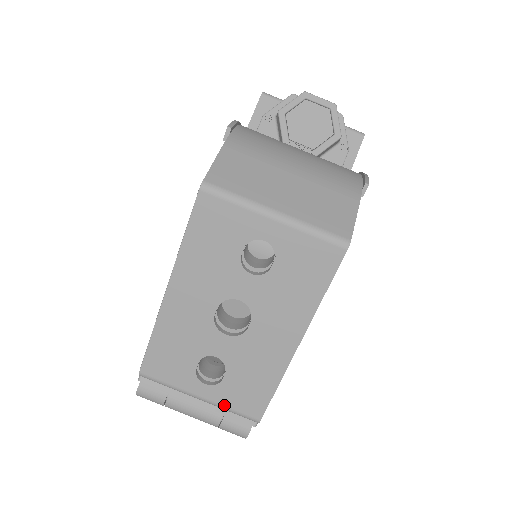
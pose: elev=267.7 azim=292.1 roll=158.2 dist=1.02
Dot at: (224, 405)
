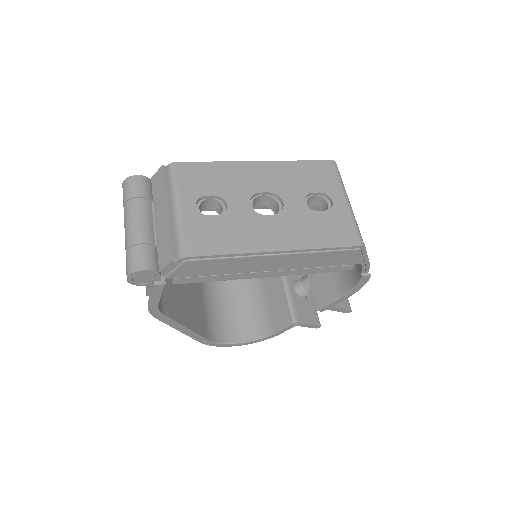
Dot at: (184, 225)
